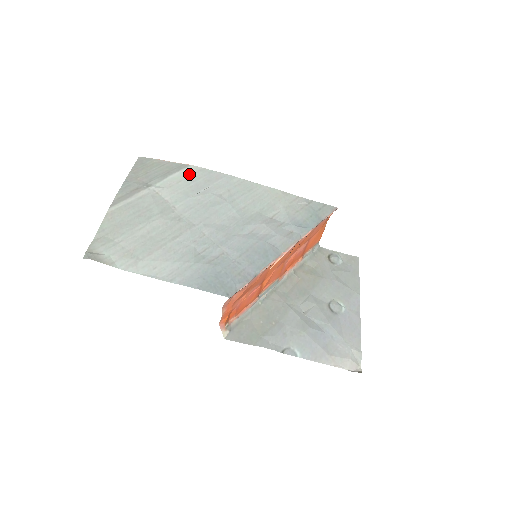
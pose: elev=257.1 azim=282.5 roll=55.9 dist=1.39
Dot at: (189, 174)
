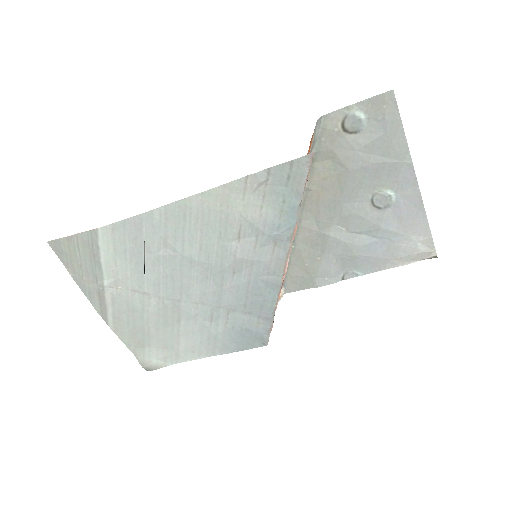
Dot at: (111, 245)
